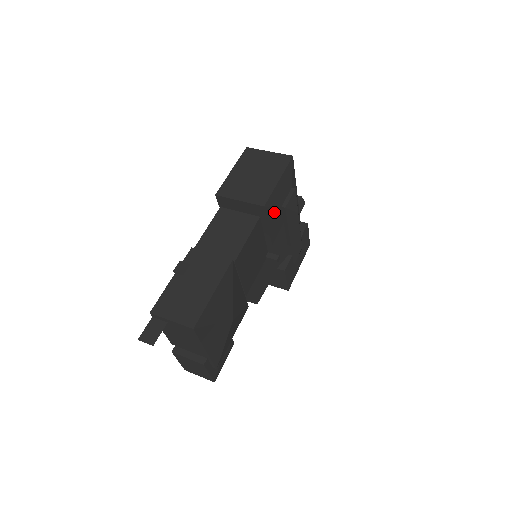
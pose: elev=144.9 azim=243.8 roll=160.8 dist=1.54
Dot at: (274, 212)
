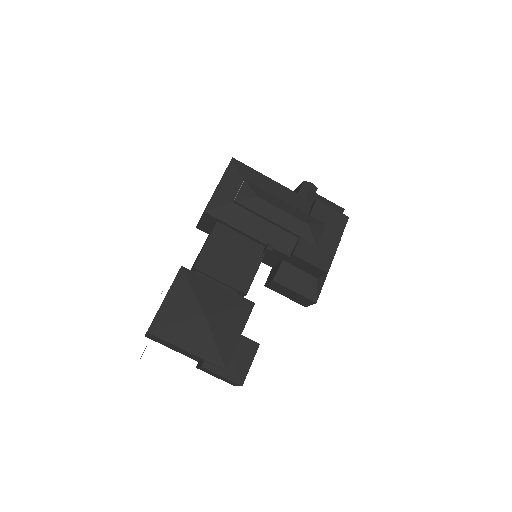
Dot at: (226, 210)
